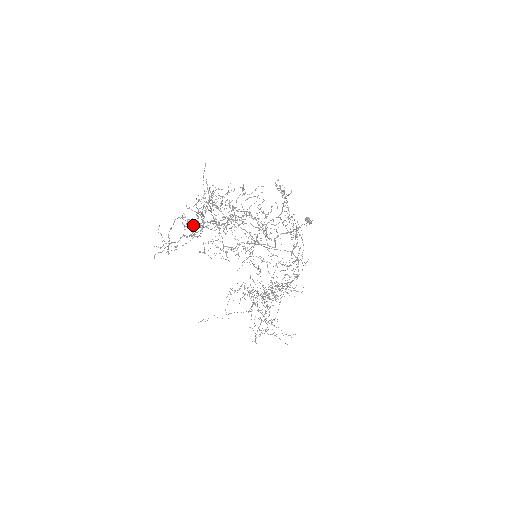
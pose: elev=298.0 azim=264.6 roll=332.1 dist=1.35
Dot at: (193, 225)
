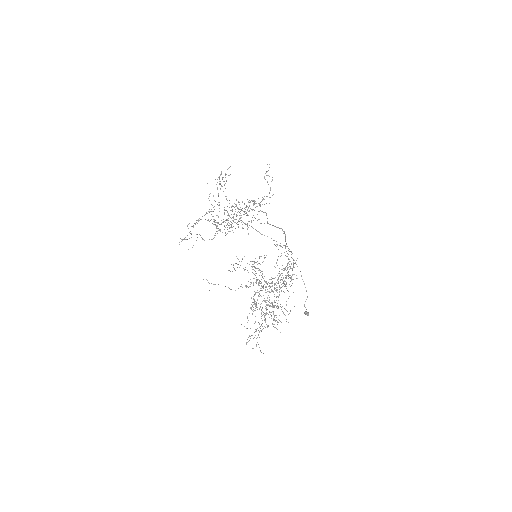
Dot at: (212, 205)
